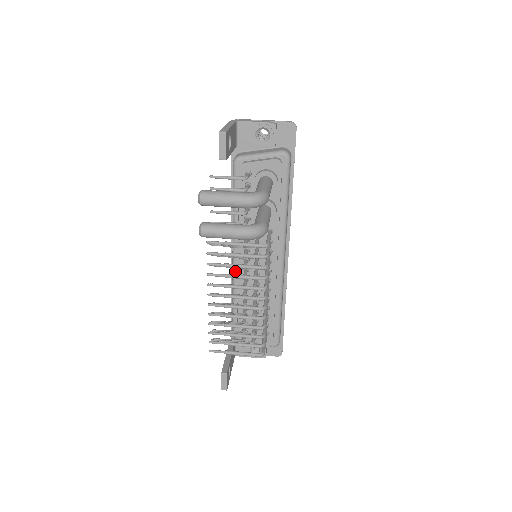
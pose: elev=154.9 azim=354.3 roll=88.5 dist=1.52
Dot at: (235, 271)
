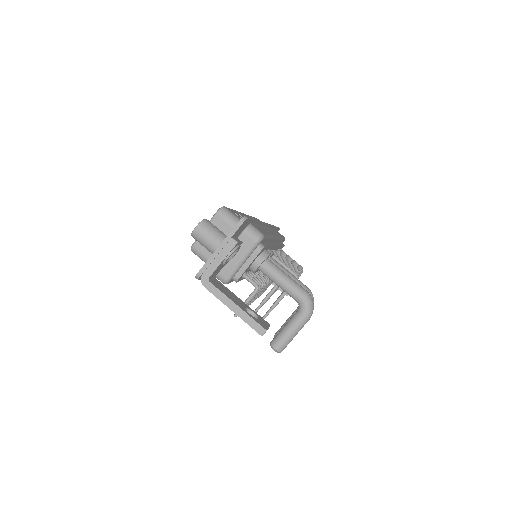
Dot at: occluded
